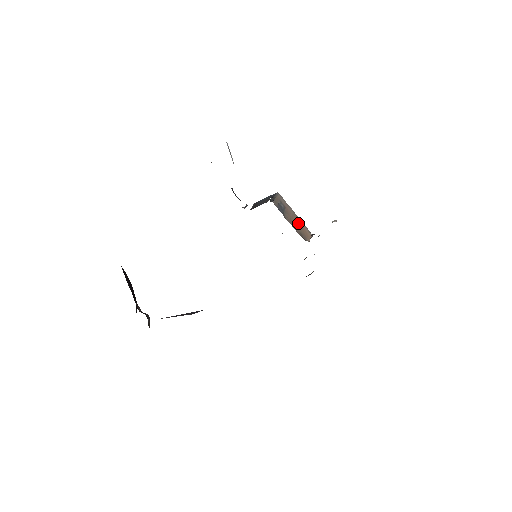
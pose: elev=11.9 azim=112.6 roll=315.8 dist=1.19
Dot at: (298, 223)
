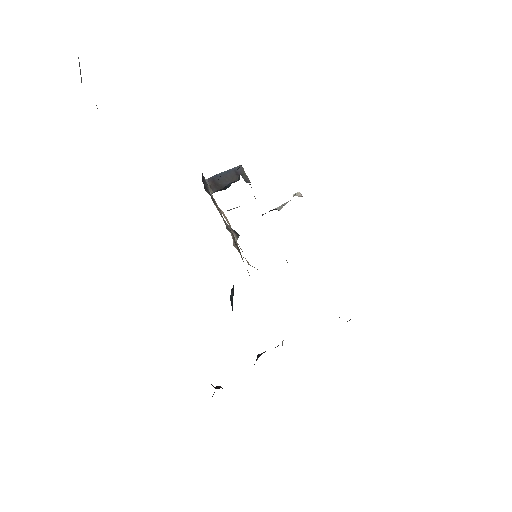
Dot at: occluded
